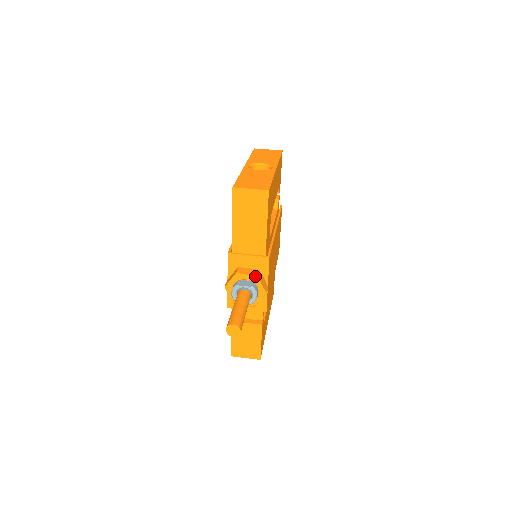
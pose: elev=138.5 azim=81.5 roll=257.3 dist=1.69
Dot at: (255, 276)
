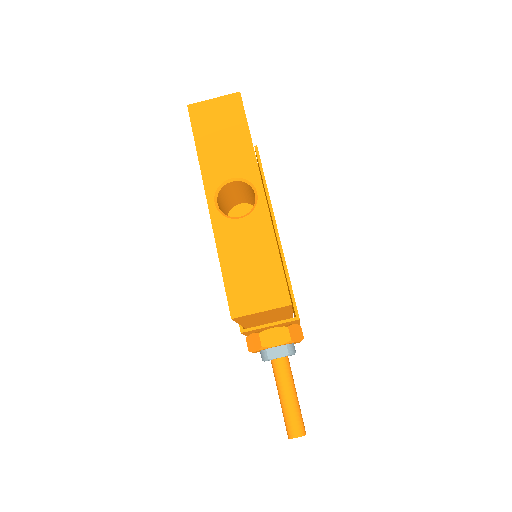
Dot at: (288, 342)
